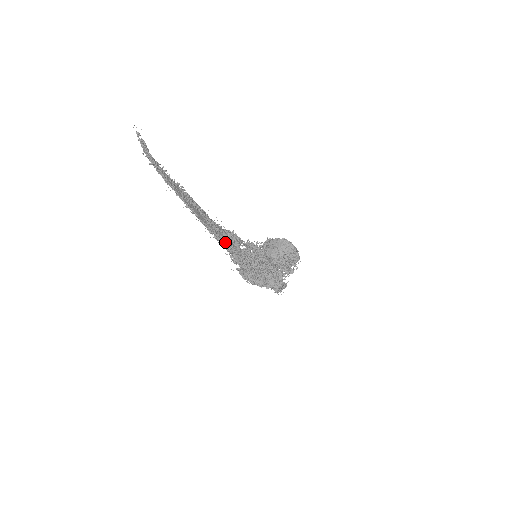
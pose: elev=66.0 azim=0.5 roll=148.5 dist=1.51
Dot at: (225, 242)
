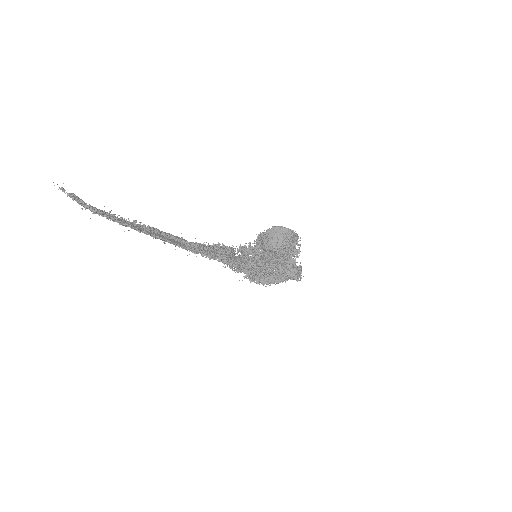
Dot at: (216, 256)
